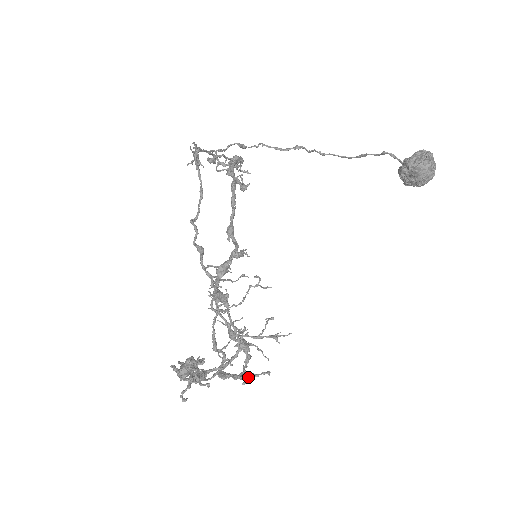
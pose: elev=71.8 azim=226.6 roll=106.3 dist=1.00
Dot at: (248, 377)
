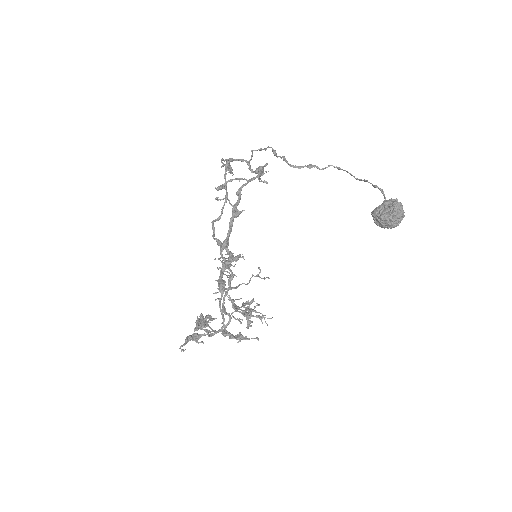
Dot at: (240, 339)
